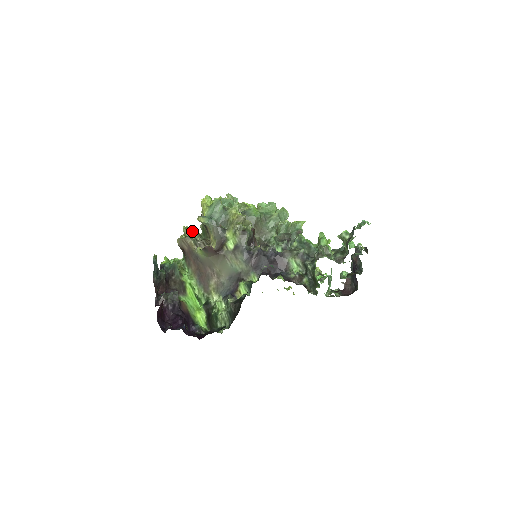
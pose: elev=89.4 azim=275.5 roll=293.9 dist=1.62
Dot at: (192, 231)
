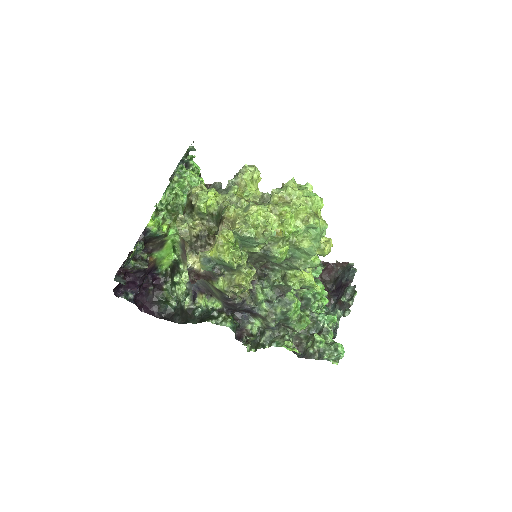
Dot at: (203, 214)
